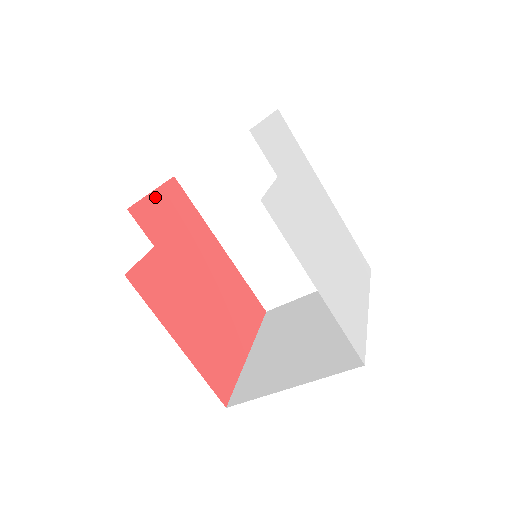
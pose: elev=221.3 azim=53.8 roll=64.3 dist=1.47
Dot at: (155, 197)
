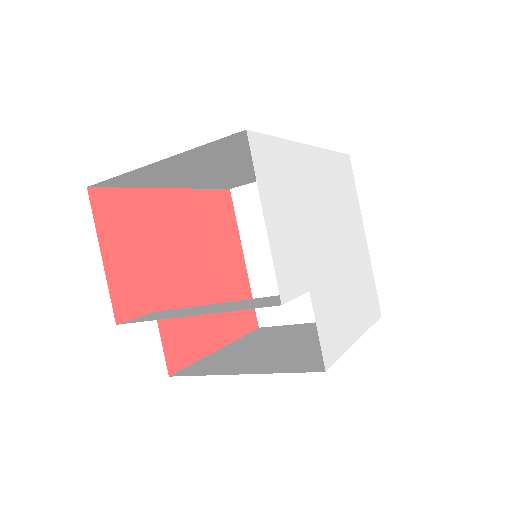
Dot at: (108, 259)
